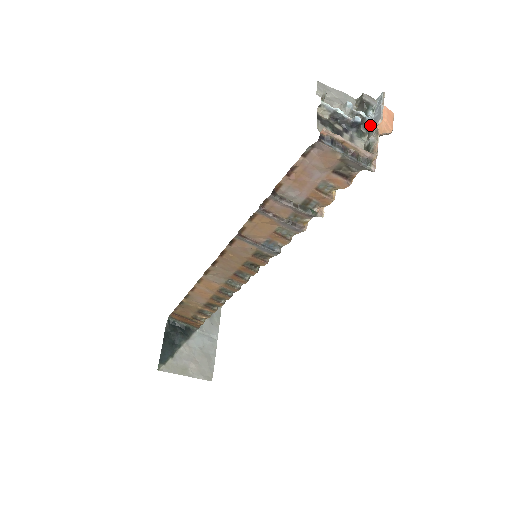
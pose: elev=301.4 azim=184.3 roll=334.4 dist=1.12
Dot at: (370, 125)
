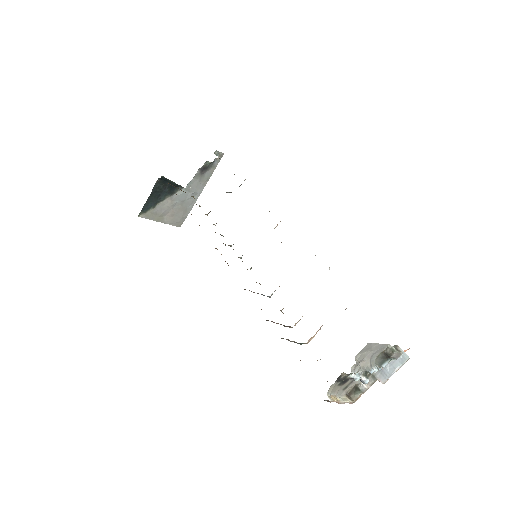
Dot at: occluded
